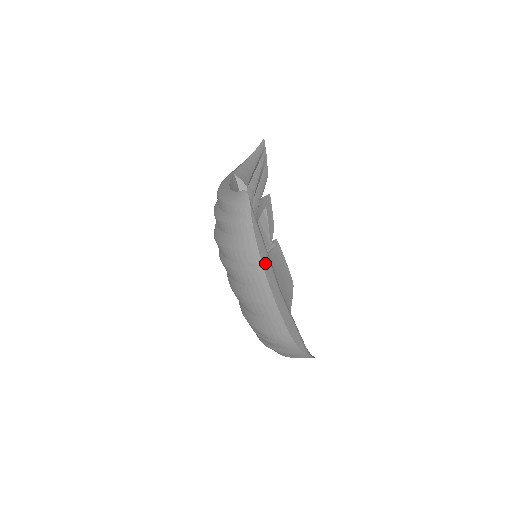
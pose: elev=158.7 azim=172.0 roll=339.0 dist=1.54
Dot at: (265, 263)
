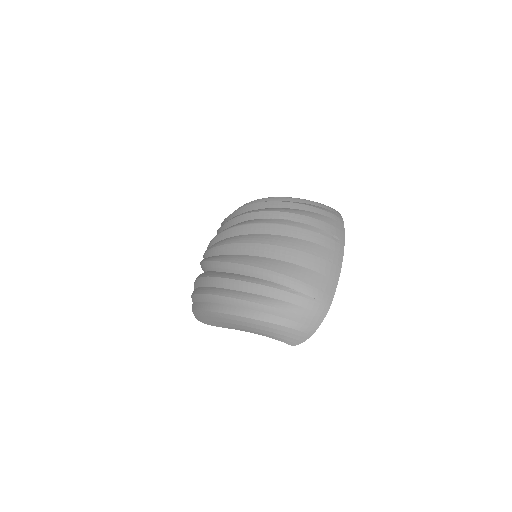
Dot at: occluded
